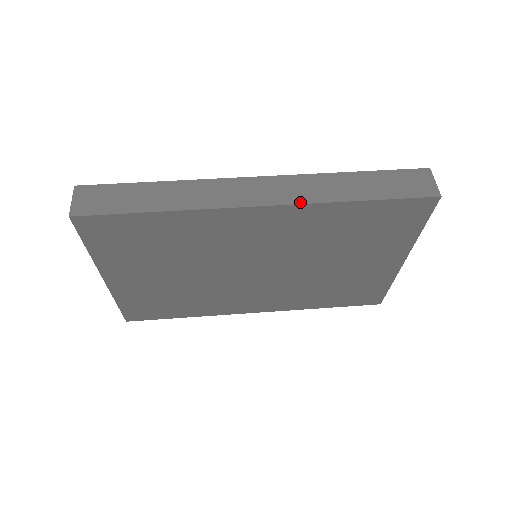
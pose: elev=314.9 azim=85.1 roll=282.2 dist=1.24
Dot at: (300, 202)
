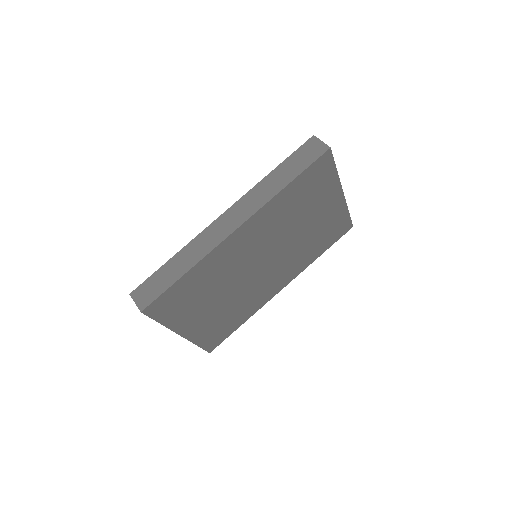
Dot at: (257, 210)
